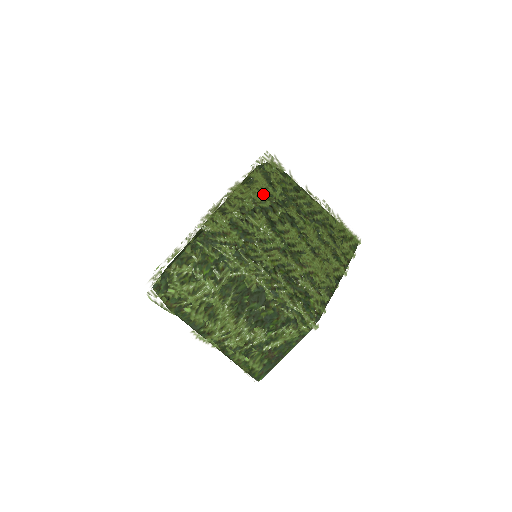
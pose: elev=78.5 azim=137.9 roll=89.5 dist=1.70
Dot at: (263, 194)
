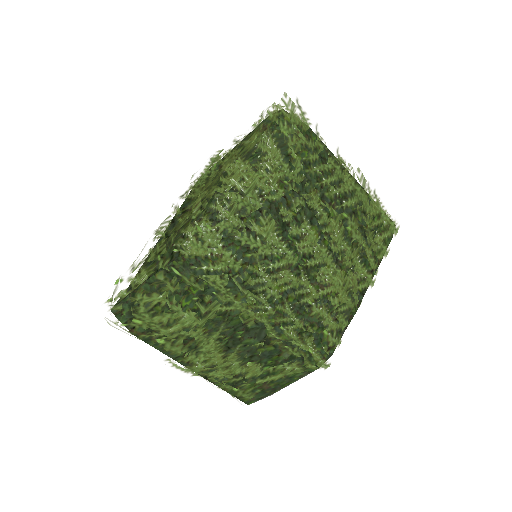
Dot at: (274, 178)
